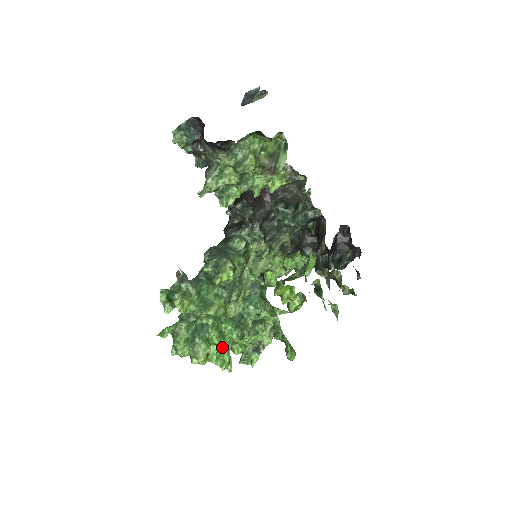
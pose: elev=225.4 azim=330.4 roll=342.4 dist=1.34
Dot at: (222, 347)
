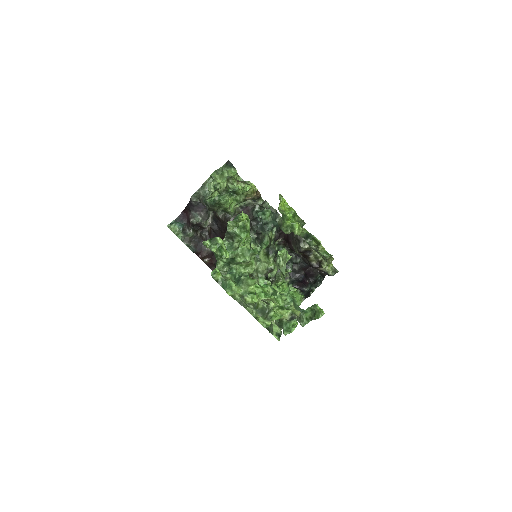
Dot at: (264, 291)
